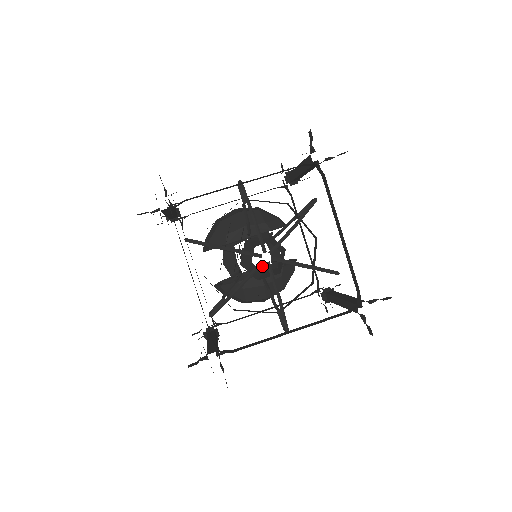
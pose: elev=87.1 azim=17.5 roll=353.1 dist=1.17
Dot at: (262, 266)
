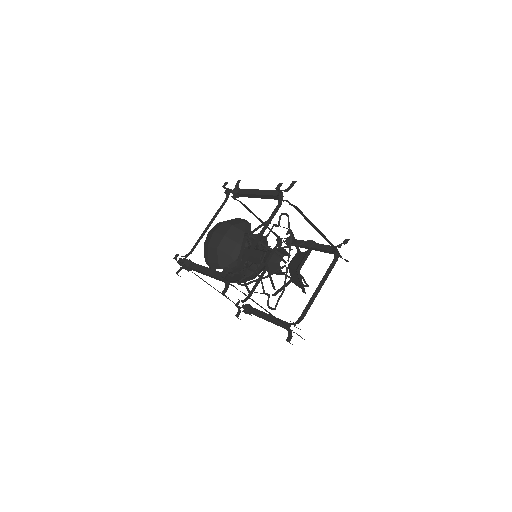
Dot at: occluded
